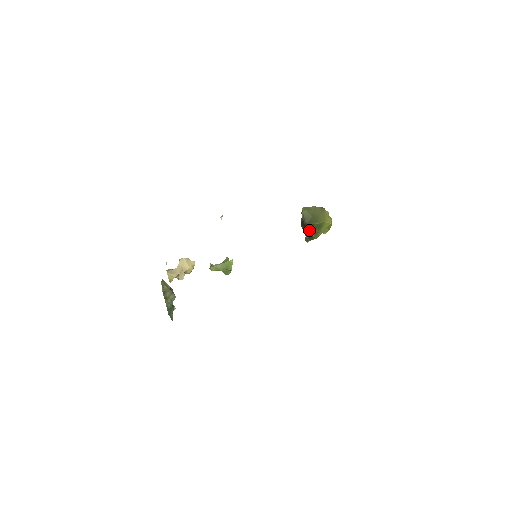
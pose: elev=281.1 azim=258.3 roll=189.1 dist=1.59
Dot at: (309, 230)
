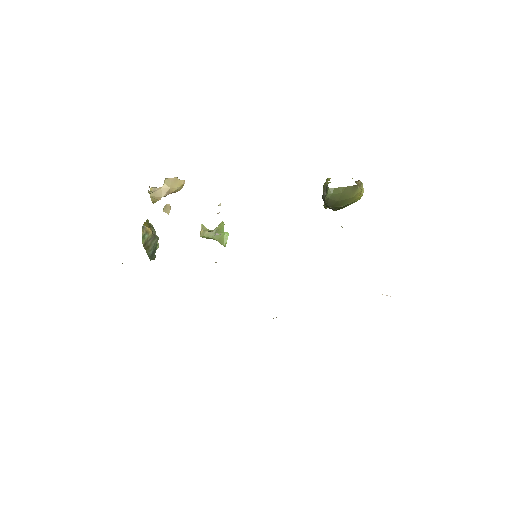
Dot at: occluded
